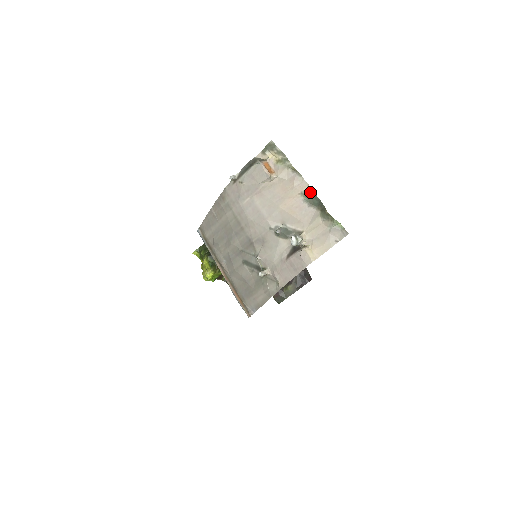
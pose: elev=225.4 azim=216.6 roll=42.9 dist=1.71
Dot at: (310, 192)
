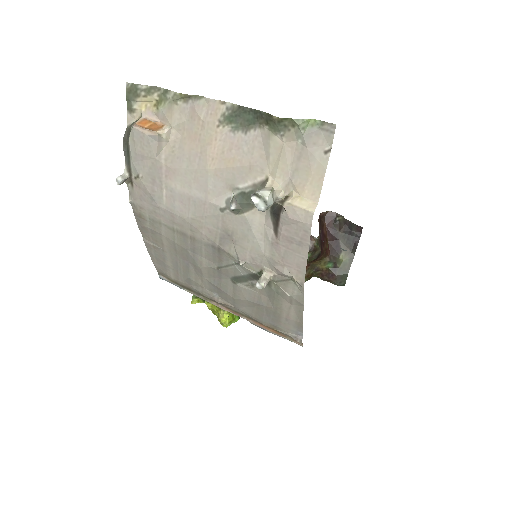
Dot at: (230, 110)
